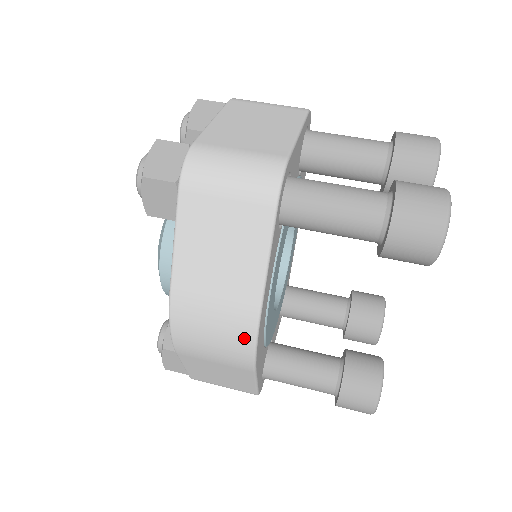
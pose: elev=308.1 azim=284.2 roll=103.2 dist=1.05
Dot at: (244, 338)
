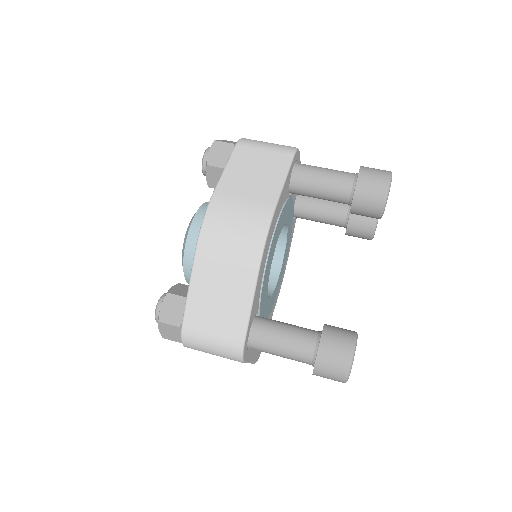
Dot at: (260, 225)
